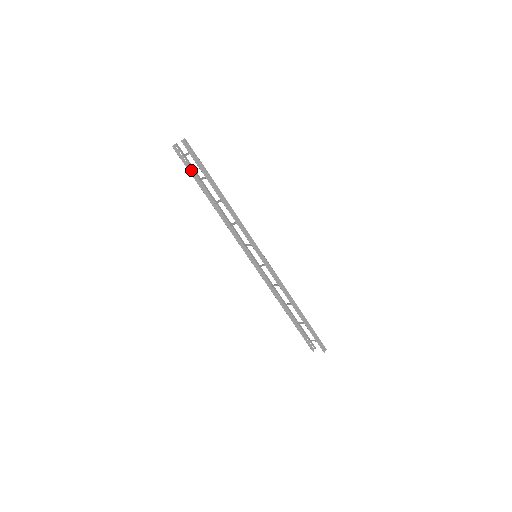
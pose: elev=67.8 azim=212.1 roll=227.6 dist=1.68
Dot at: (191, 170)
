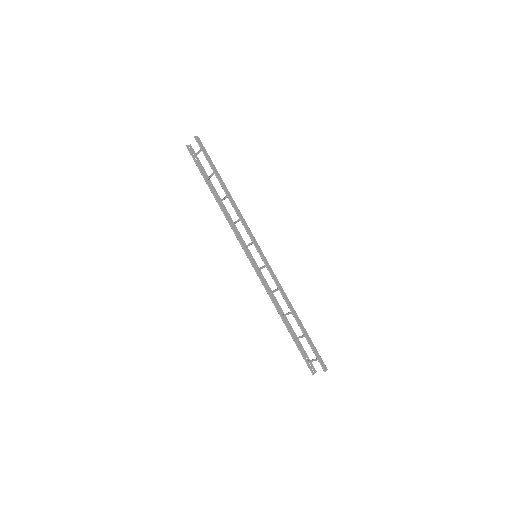
Dot at: (201, 169)
